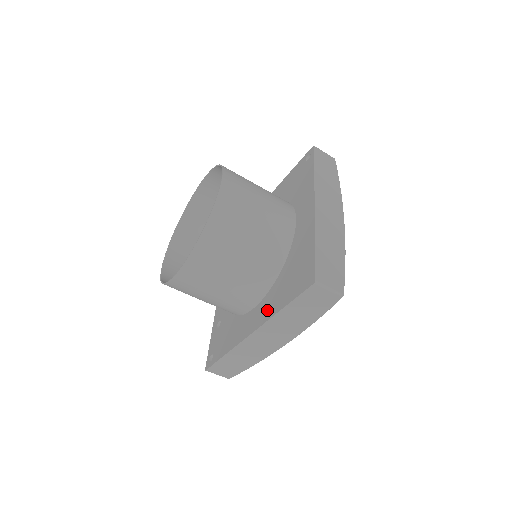
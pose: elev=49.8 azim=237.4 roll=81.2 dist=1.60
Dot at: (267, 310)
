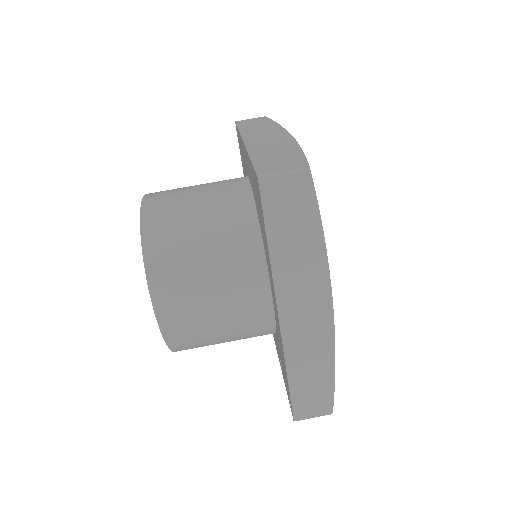
Dot at: occluded
